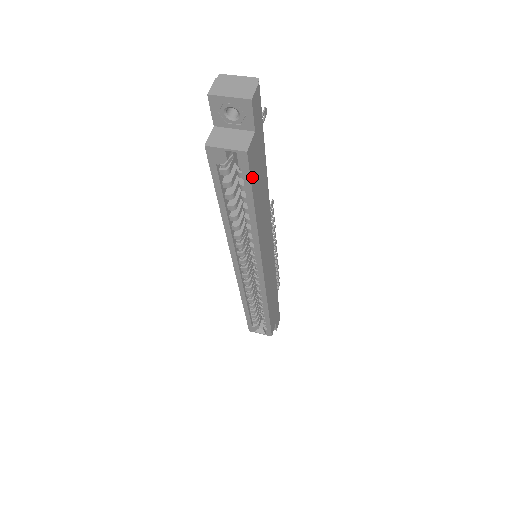
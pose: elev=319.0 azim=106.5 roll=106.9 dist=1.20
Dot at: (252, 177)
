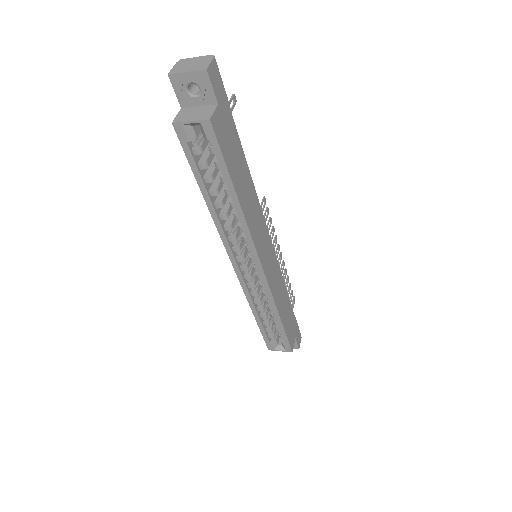
Dot at: (223, 150)
